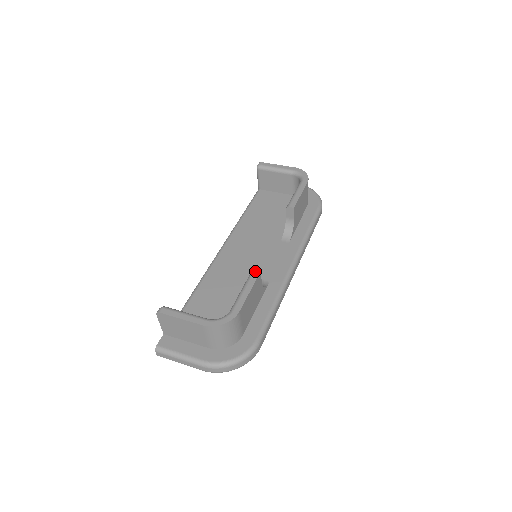
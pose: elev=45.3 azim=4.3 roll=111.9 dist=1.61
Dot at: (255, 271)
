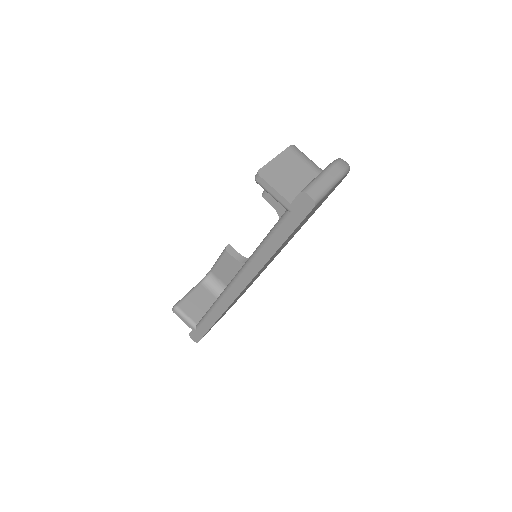
Dot at: (263, 191)
